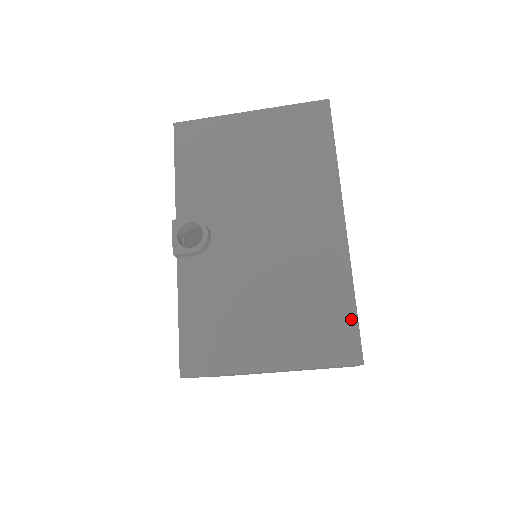
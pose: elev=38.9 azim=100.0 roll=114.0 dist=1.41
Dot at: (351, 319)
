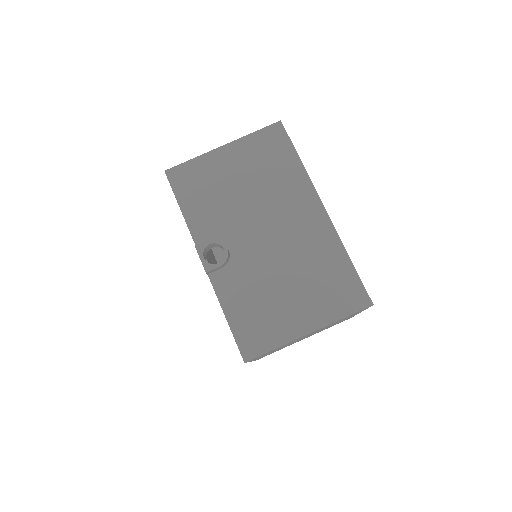
Dot at: (354, 276)
